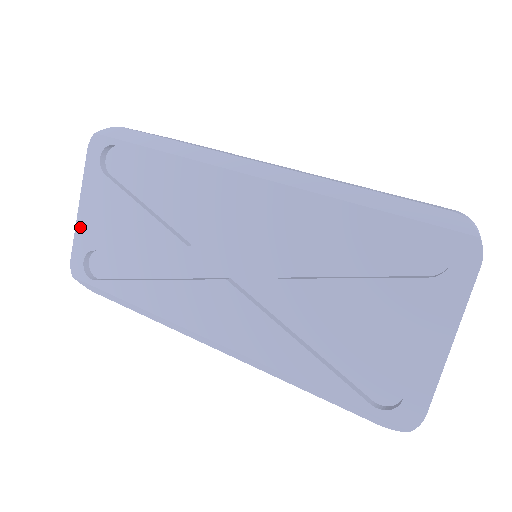
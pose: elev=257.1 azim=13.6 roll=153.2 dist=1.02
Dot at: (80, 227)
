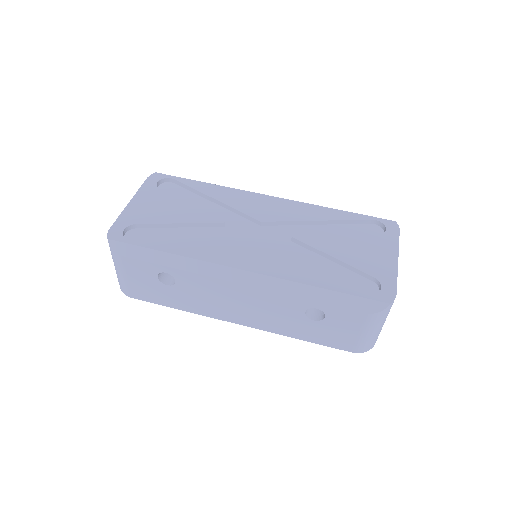
Dot at: (127, 212)
